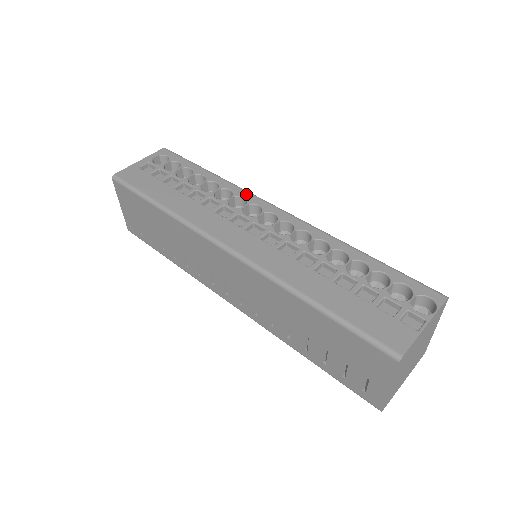
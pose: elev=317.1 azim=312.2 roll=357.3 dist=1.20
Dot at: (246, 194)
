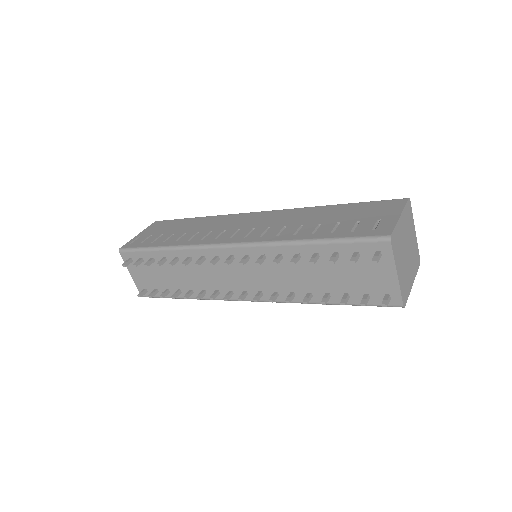
Dot at: occluded
